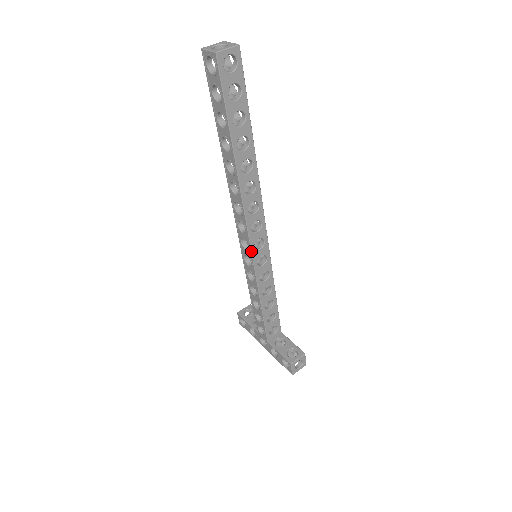
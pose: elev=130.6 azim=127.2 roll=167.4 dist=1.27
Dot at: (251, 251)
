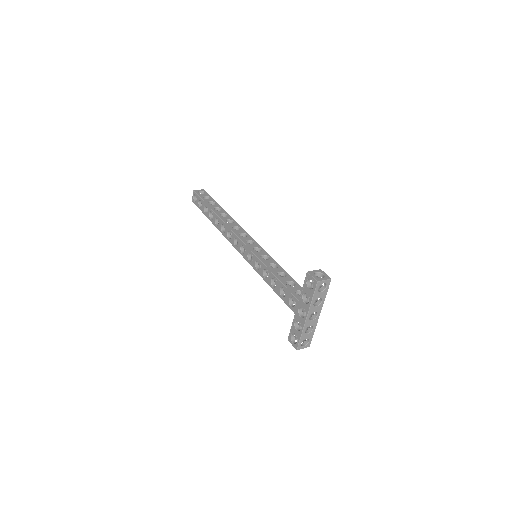
Dot at: (245, 244)
